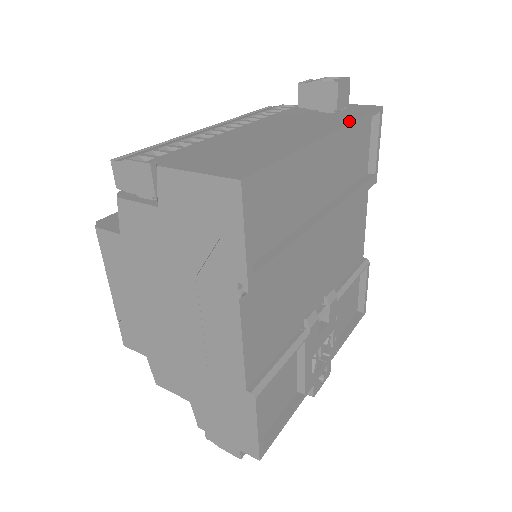
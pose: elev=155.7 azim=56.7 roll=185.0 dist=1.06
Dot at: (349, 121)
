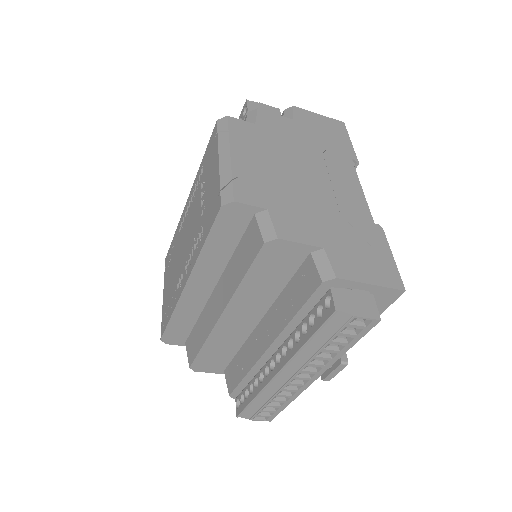
Dot at: occluded
